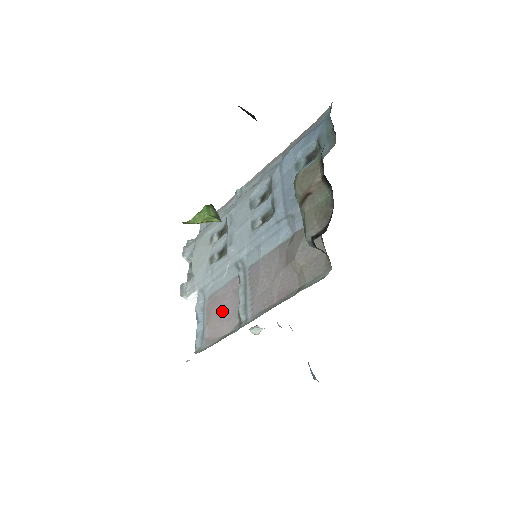
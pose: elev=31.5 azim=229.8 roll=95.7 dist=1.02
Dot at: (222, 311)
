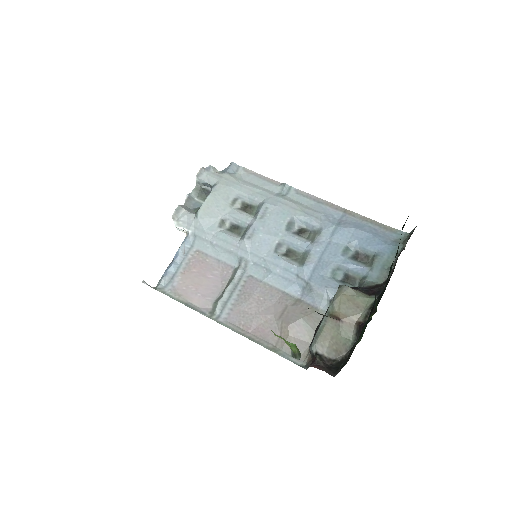
Dot at: (202, 281)
